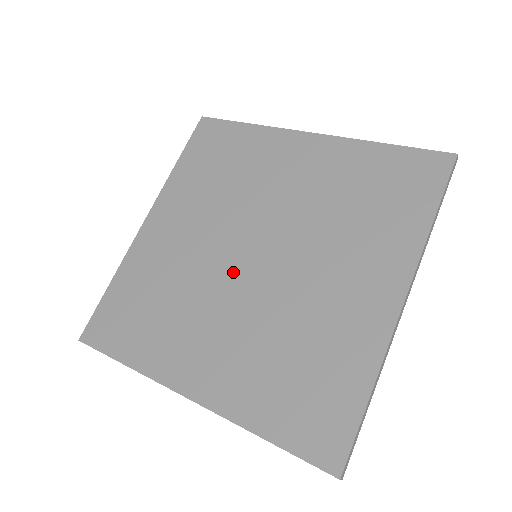
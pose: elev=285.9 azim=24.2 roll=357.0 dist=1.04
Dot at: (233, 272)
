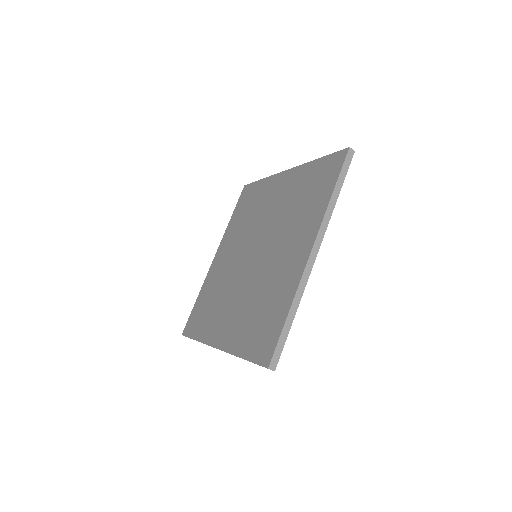
Dot at: (243, 269)
